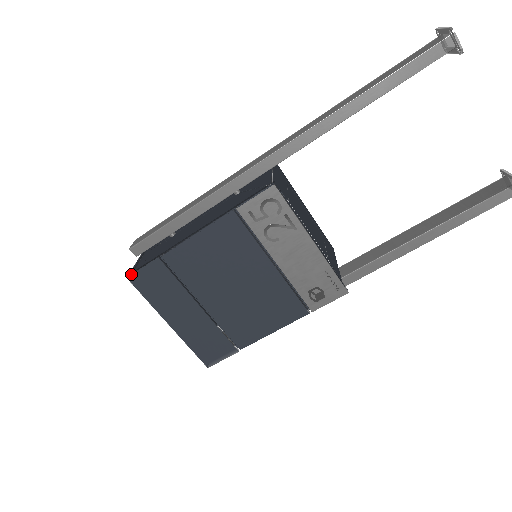
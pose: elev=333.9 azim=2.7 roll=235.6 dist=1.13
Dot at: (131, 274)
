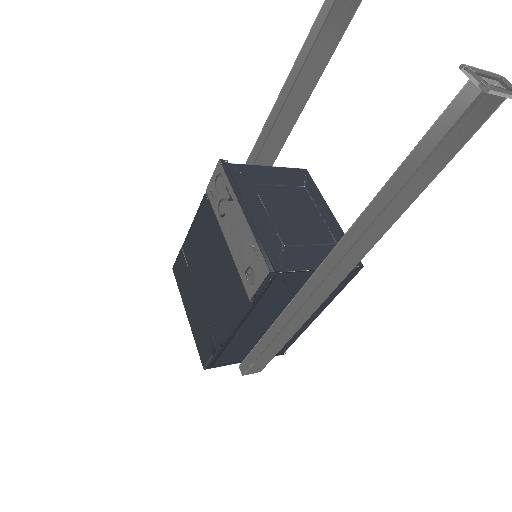
Dot at: (174, 265)
